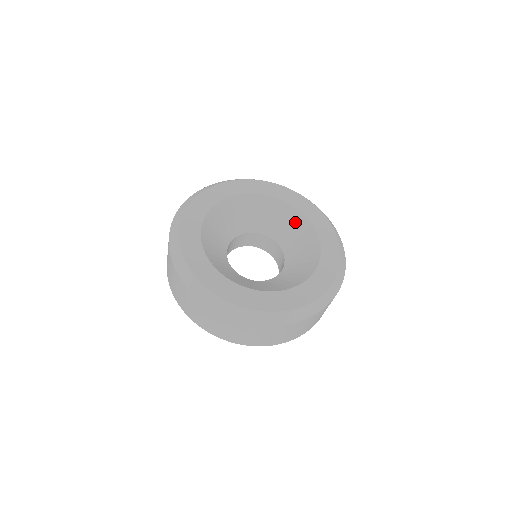
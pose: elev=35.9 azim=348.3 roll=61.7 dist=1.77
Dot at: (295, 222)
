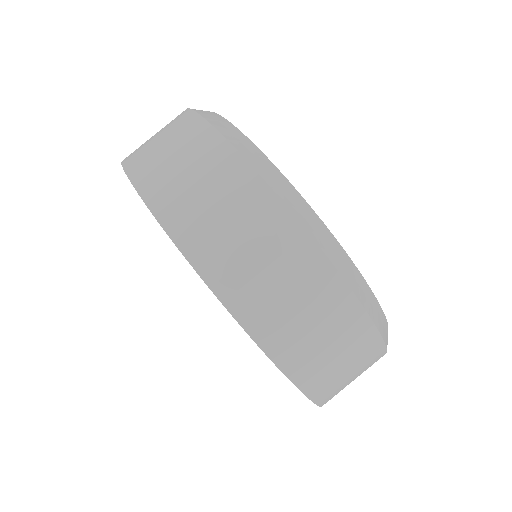
Dot at: occluded
